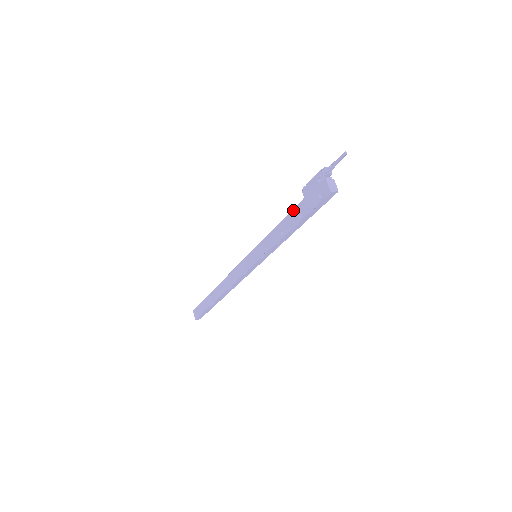
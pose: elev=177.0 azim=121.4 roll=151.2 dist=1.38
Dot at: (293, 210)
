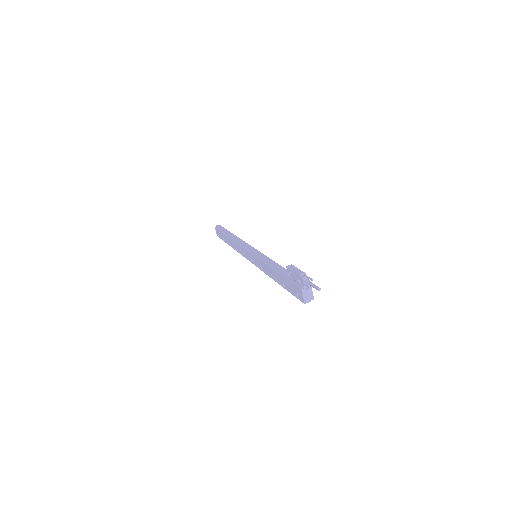
Dot at: (279, 273)
